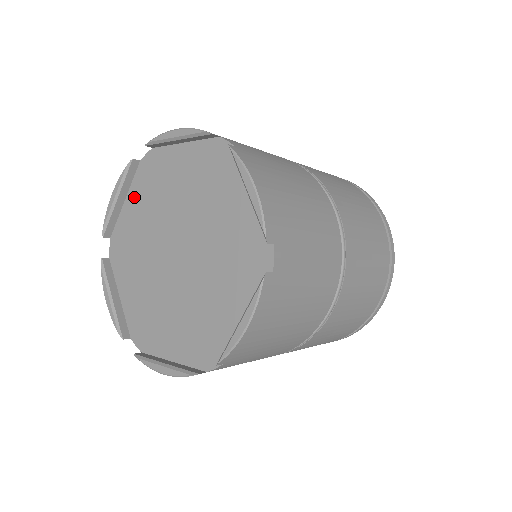
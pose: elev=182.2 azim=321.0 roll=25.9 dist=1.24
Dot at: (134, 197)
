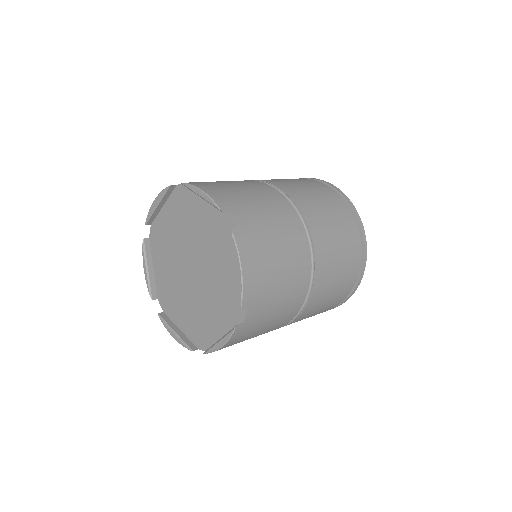
Dot at: (169, 209)
